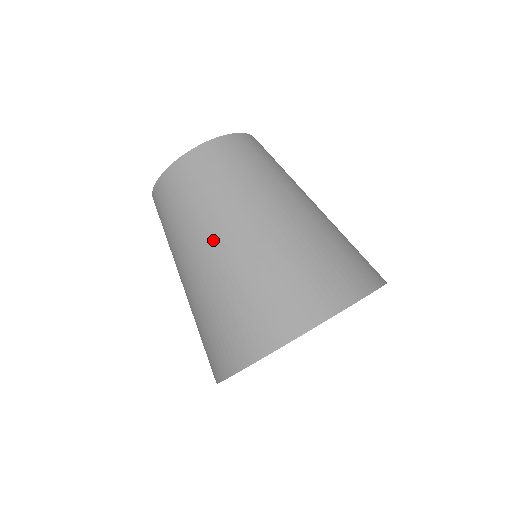
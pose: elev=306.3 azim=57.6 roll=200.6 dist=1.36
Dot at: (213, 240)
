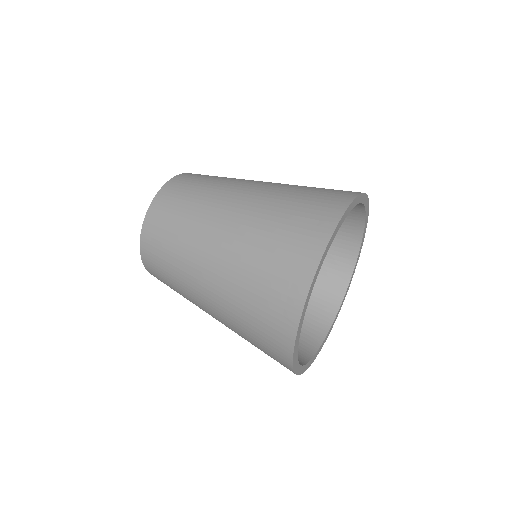
Dot at: (226, 209)
